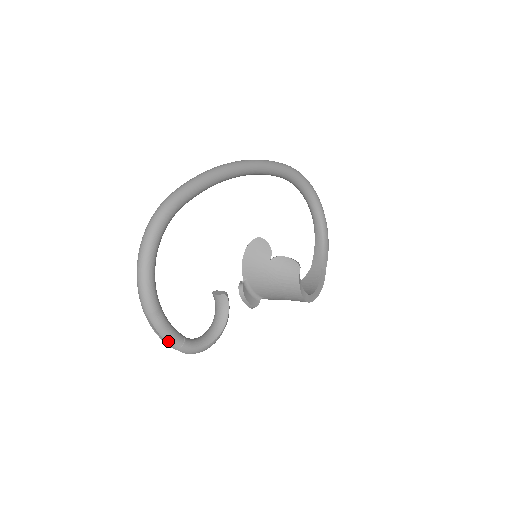
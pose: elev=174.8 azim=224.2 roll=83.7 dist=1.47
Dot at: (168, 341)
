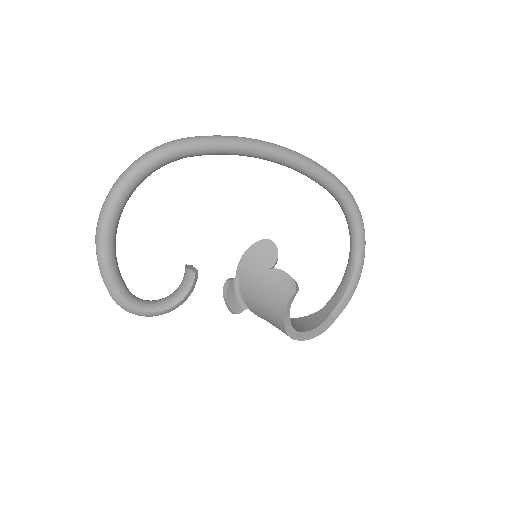
Dot at: (105, 281)
